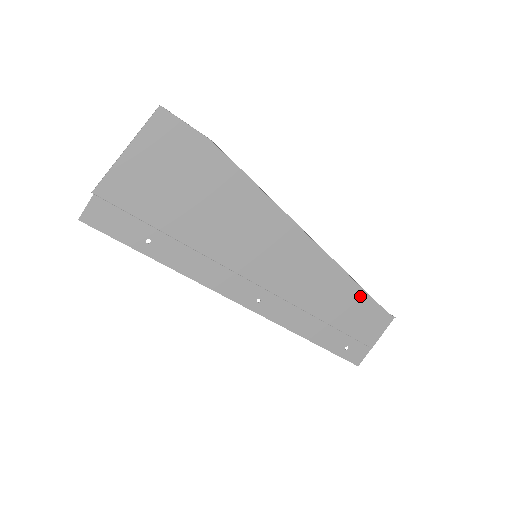
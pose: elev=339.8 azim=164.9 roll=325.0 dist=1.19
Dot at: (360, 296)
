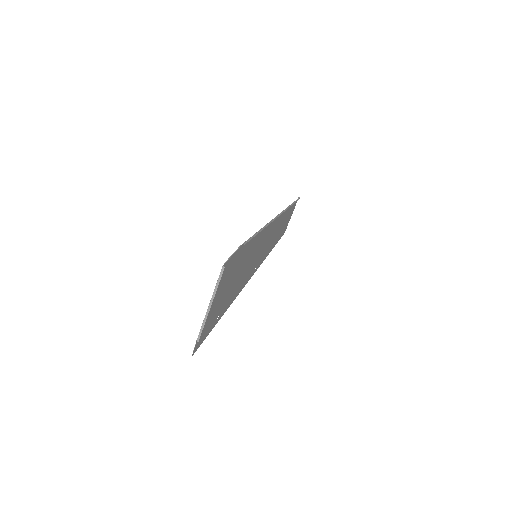
Dot at: (289, 209)
